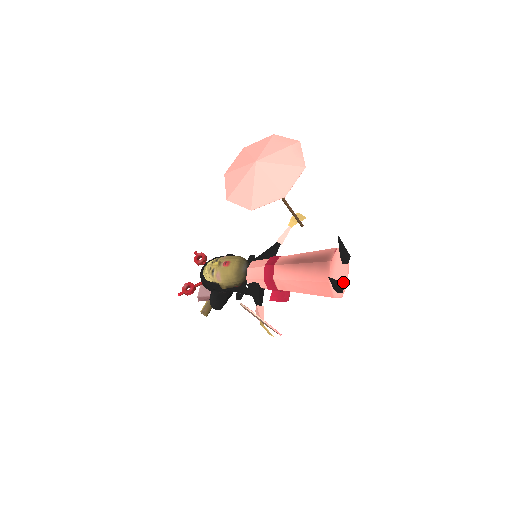
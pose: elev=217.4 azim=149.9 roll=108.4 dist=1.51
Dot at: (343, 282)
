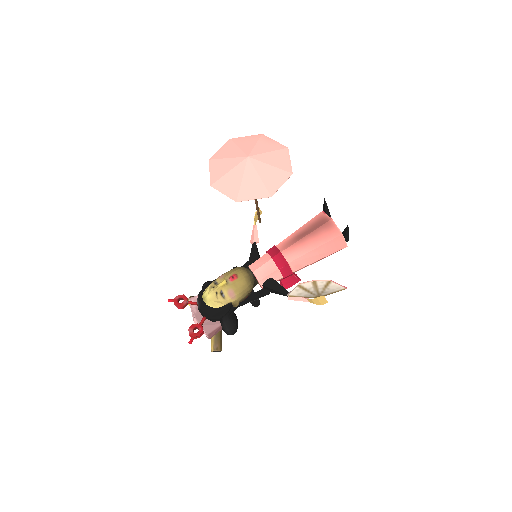
Dot at: occluded
